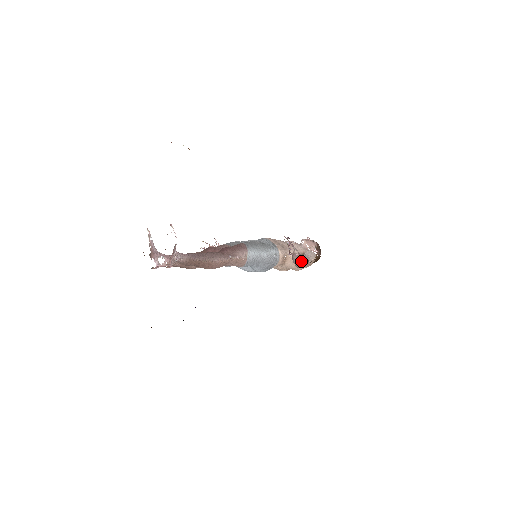
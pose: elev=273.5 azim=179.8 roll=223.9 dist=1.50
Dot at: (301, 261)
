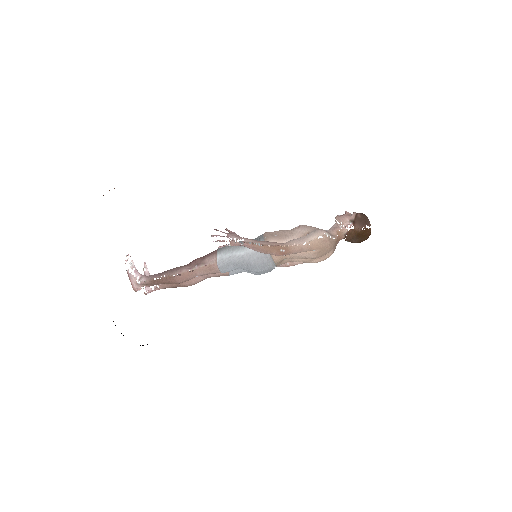
Dot at: (265, 248)
